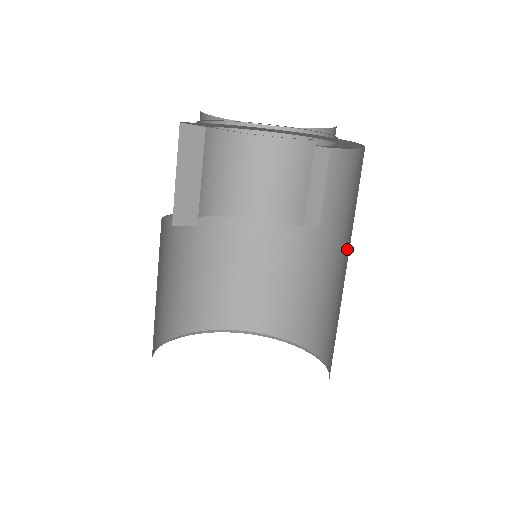
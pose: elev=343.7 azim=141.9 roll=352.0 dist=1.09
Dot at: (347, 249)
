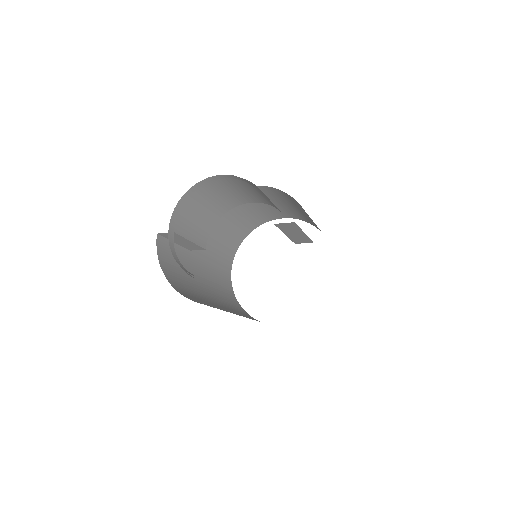
Dot at: occluded
